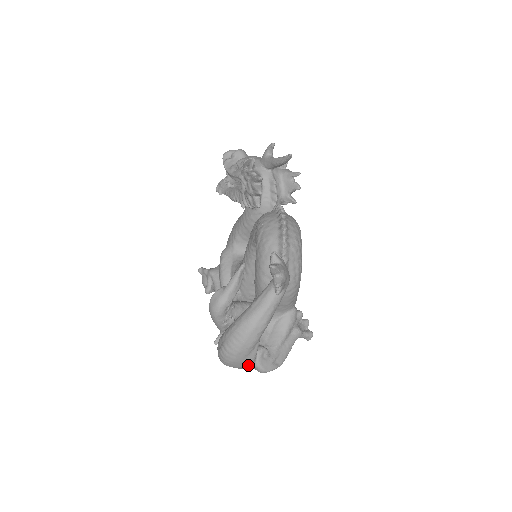
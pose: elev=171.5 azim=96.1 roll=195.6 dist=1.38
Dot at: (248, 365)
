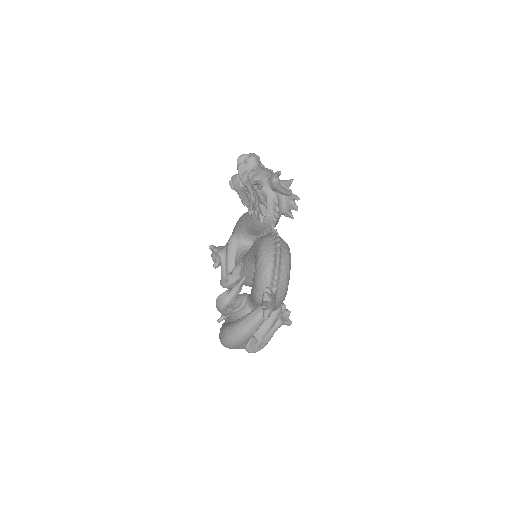
Dot at: occluded
